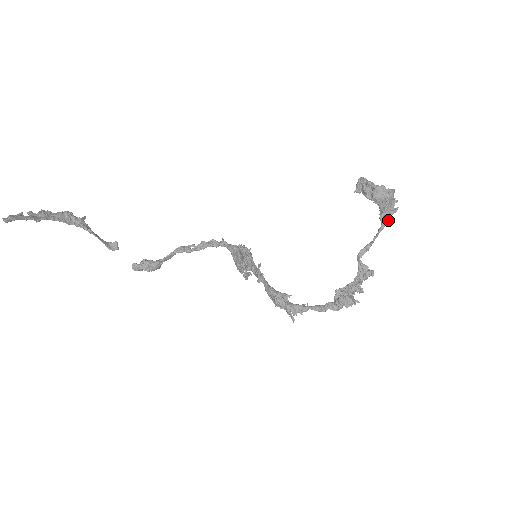
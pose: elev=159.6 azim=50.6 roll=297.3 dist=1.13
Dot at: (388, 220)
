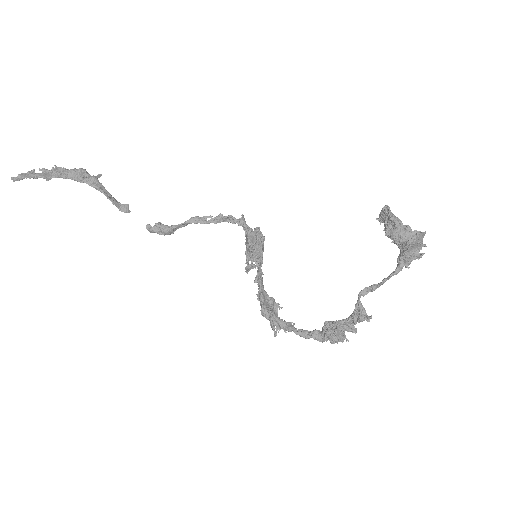
Dot at: (407, 265)
